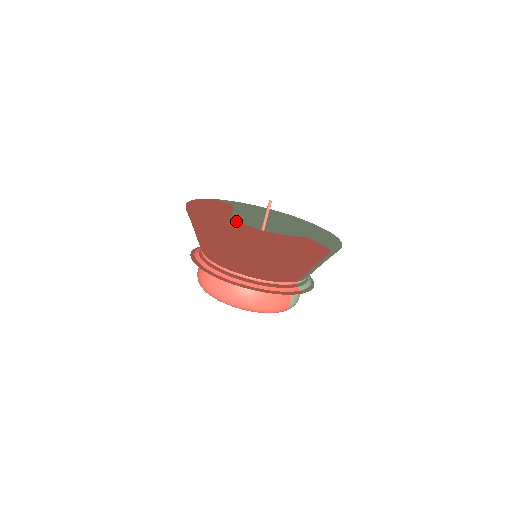
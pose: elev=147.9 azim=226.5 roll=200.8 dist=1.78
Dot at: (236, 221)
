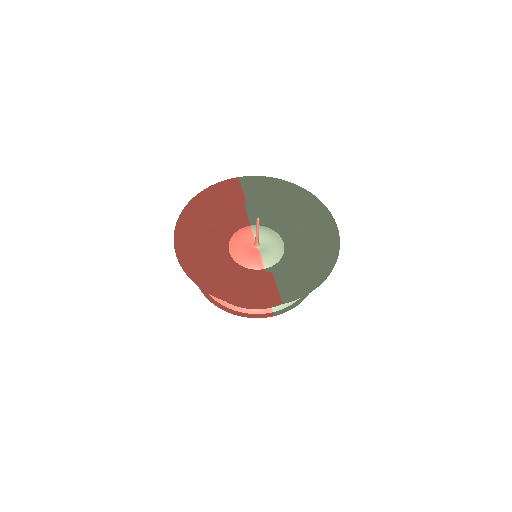
Dot at: (252, 209)
